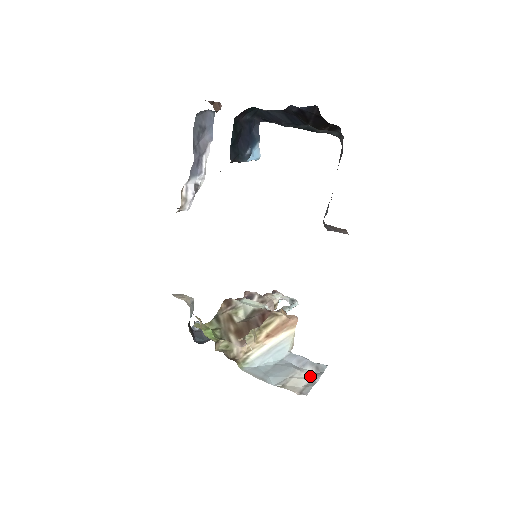
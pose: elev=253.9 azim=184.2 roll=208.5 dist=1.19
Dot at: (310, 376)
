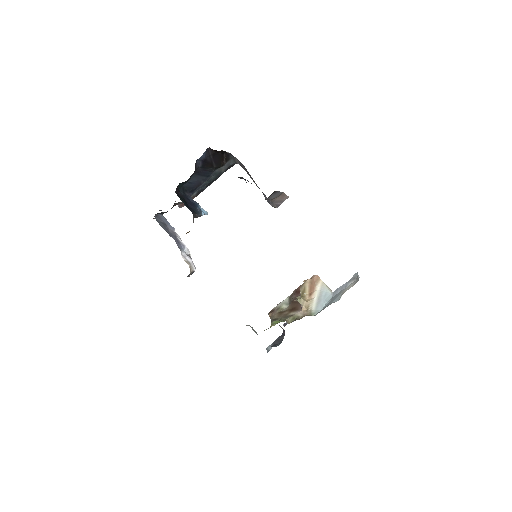
Dot at: occluded
